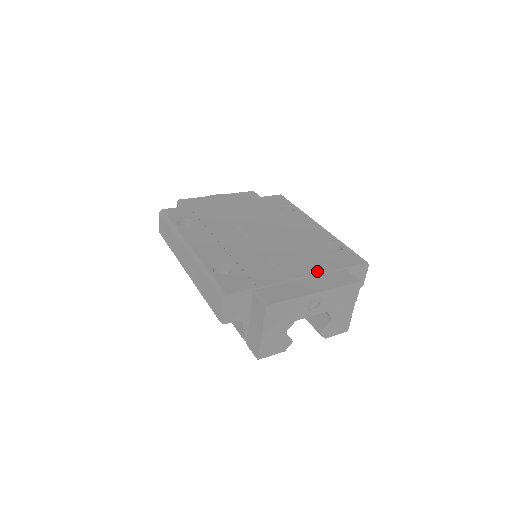
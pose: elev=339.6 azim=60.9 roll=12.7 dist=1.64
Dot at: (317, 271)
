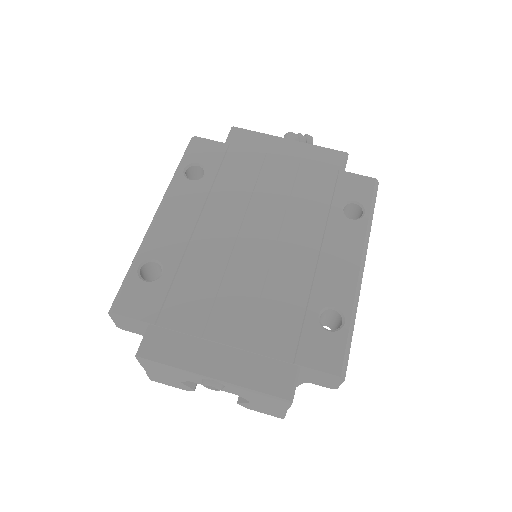
Dot at: (253, 346)
